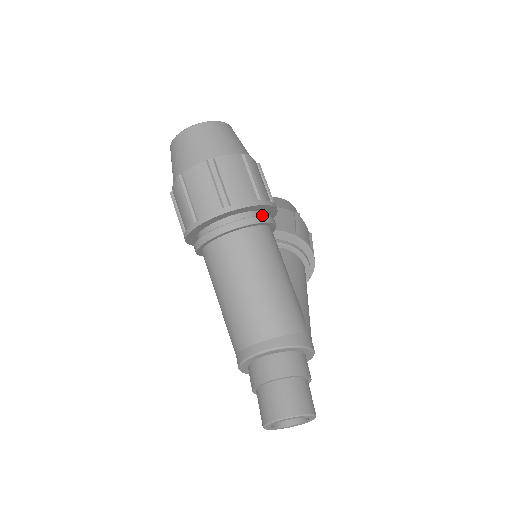
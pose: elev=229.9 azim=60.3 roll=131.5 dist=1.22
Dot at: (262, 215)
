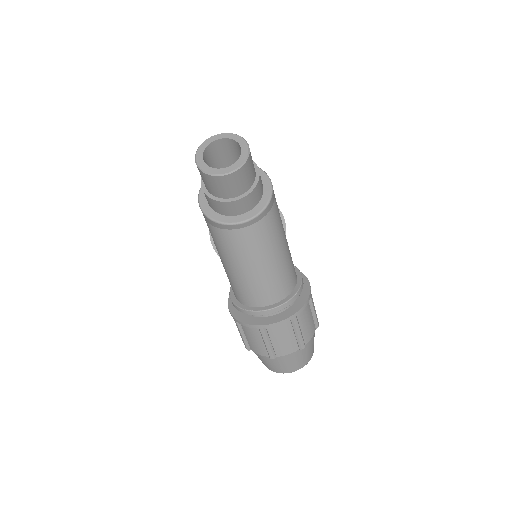
Dot at: occluded
